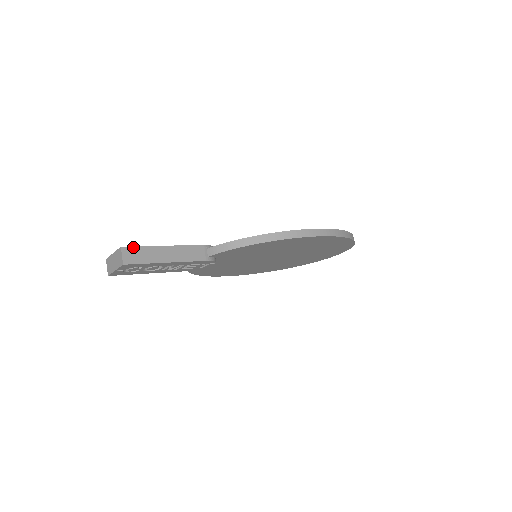
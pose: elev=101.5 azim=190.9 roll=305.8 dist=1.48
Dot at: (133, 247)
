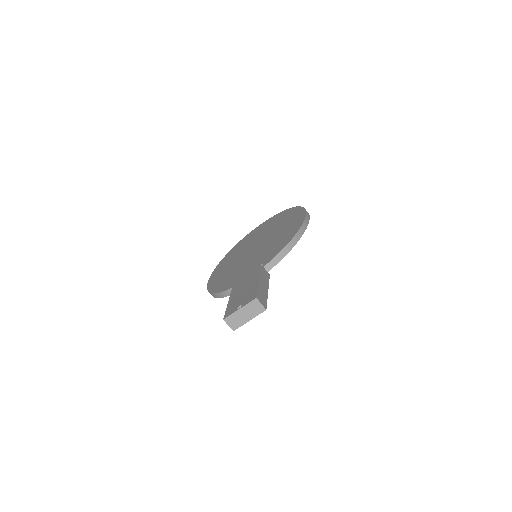
Dot at: (257, 293)
